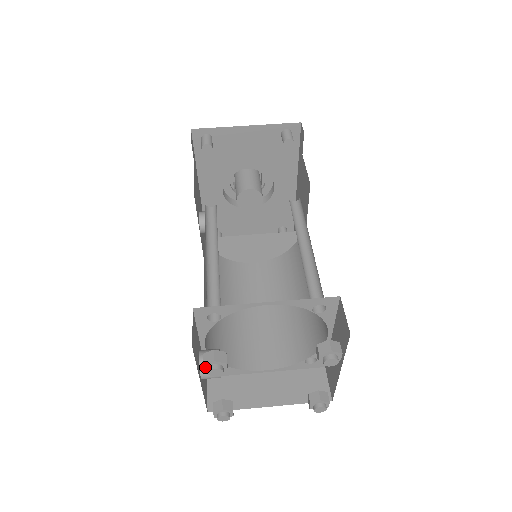
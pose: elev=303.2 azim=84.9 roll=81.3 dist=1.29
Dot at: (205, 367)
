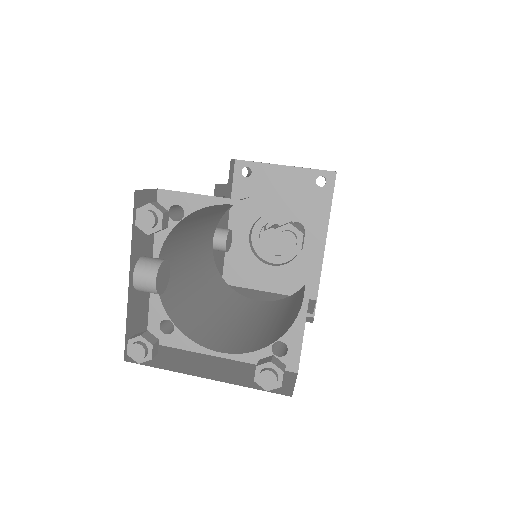
Dot at: (138, 214)
